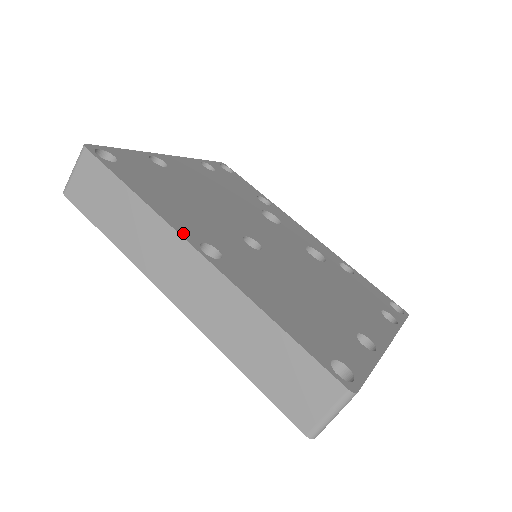
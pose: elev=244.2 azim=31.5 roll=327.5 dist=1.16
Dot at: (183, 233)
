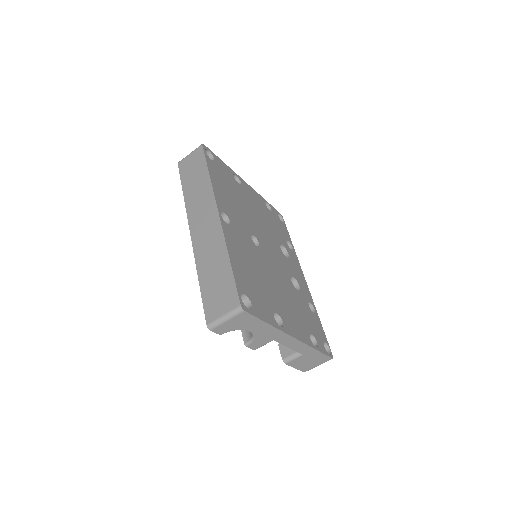
Dot at: (218, 202)
